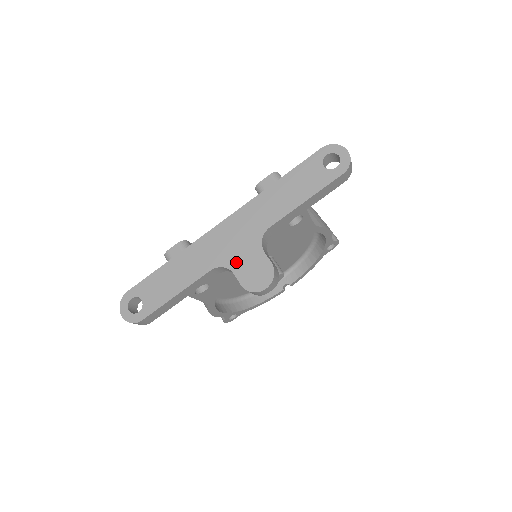
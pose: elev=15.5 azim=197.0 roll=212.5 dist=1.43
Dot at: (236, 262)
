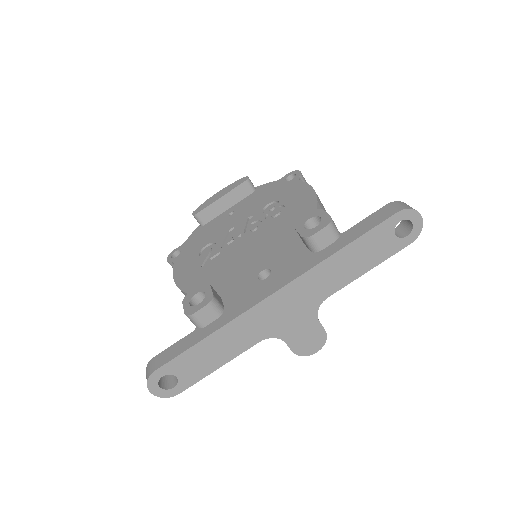
Dot at: (289, 332)
